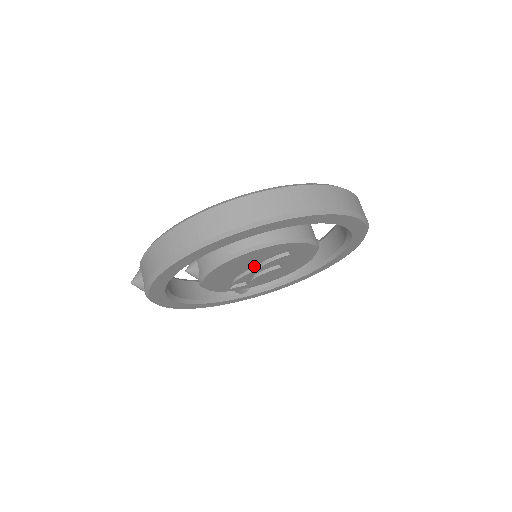
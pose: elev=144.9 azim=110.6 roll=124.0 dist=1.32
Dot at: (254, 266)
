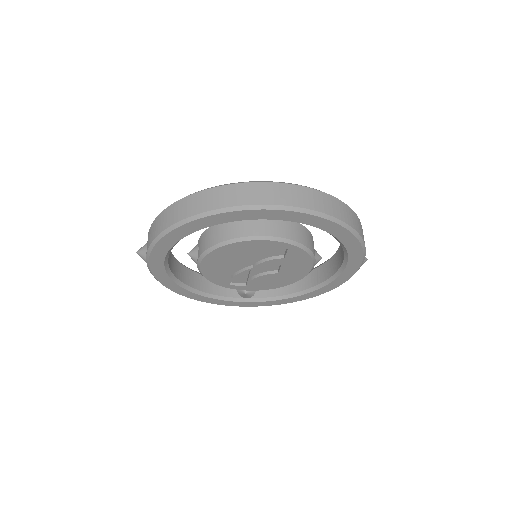
Dot at: (251, 264)
